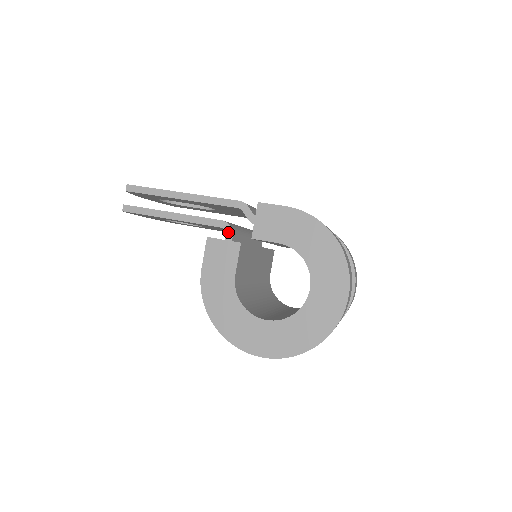
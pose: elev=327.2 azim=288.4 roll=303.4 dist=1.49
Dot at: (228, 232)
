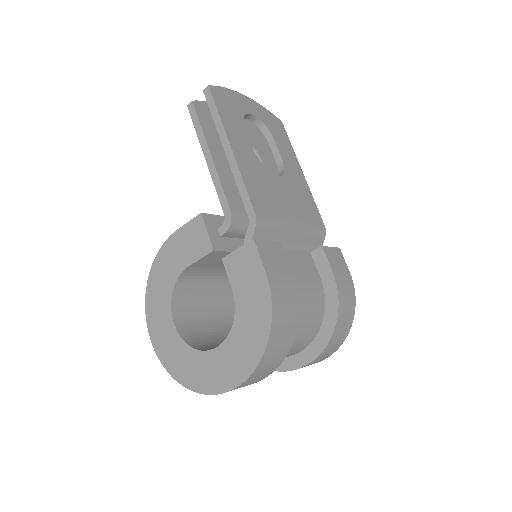
Dot at: (225, 226)
